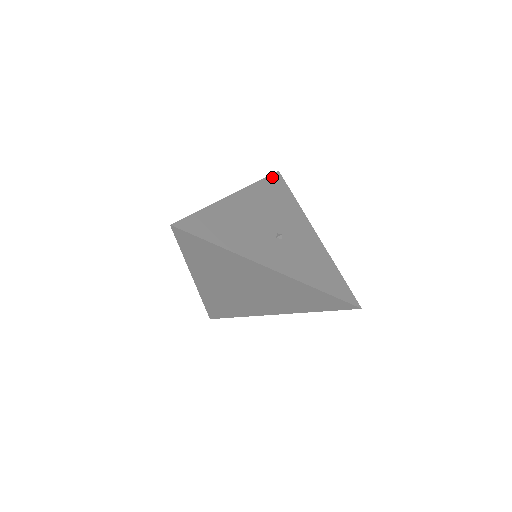
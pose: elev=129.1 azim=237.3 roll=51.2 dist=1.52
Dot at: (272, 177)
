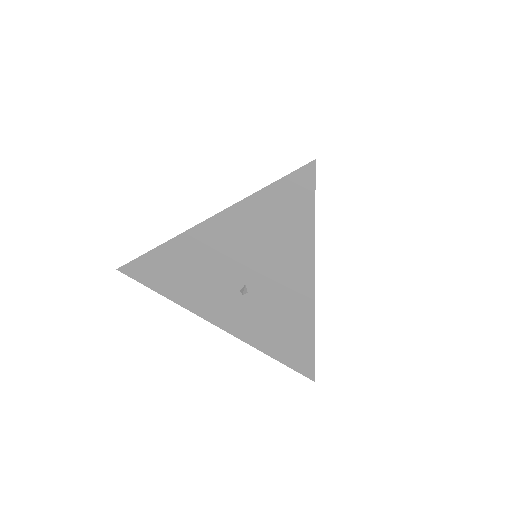
Dot at: (290, 179)
